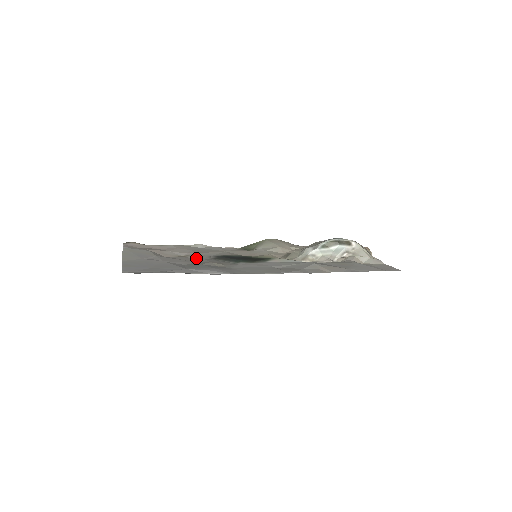
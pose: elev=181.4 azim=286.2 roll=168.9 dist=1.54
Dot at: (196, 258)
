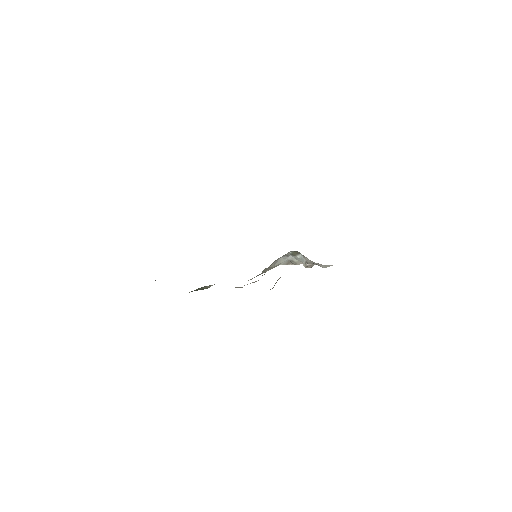
Dot at: occluded
